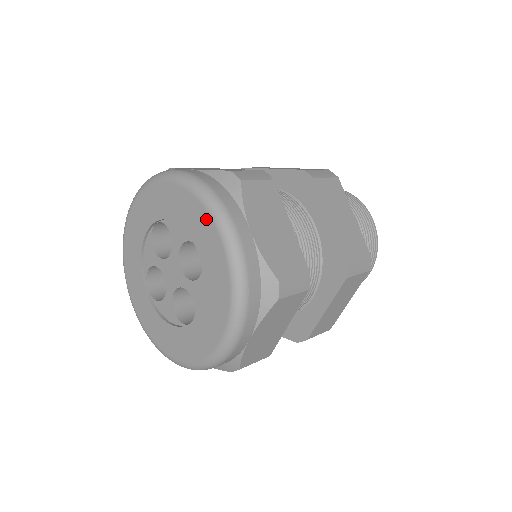
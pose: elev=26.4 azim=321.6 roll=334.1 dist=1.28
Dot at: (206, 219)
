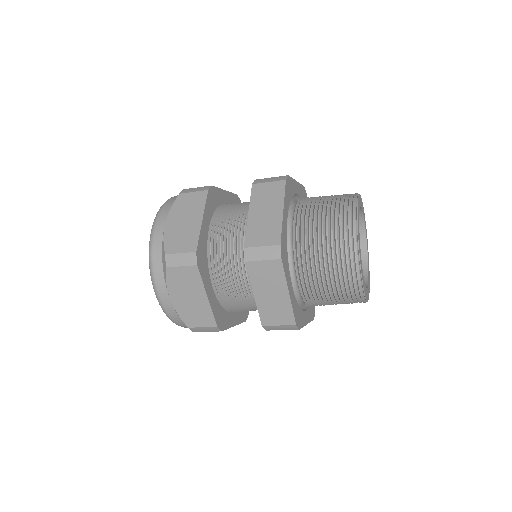
Dot at: occluded
